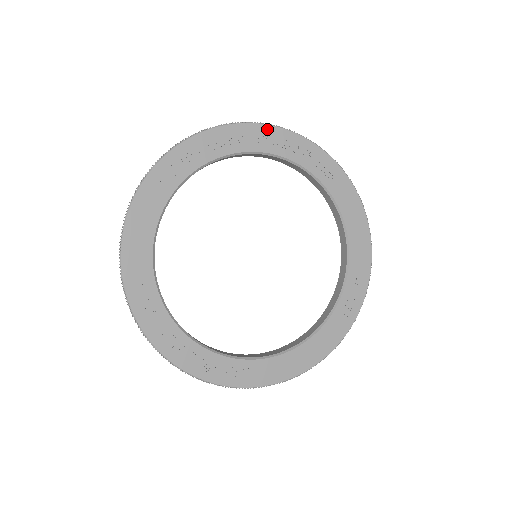
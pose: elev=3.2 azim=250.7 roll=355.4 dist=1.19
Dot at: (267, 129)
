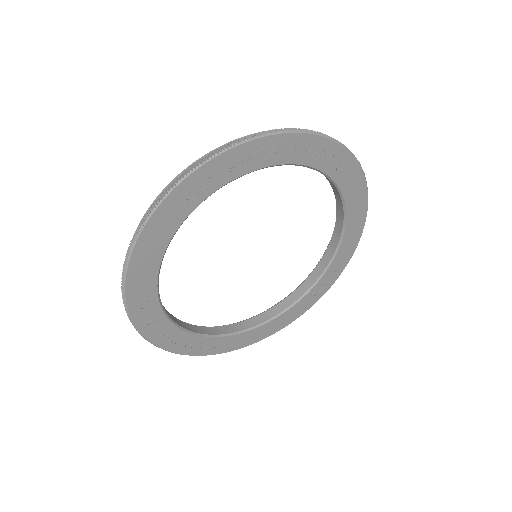
Dot at: (309, 139)
